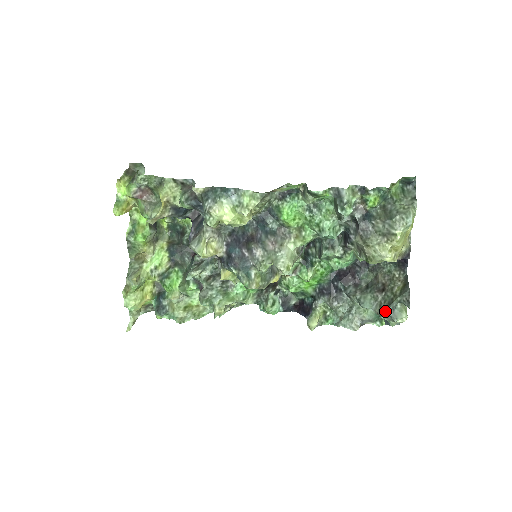
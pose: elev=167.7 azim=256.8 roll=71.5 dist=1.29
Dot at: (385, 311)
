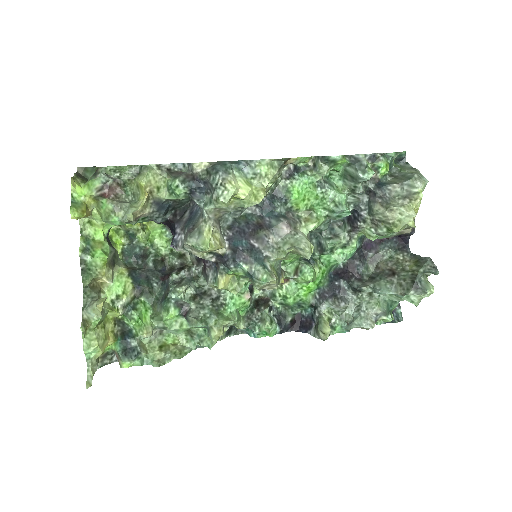
Dot at: (413, 285)
